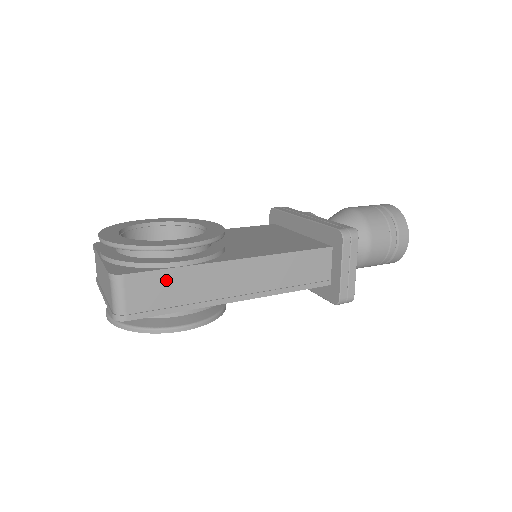
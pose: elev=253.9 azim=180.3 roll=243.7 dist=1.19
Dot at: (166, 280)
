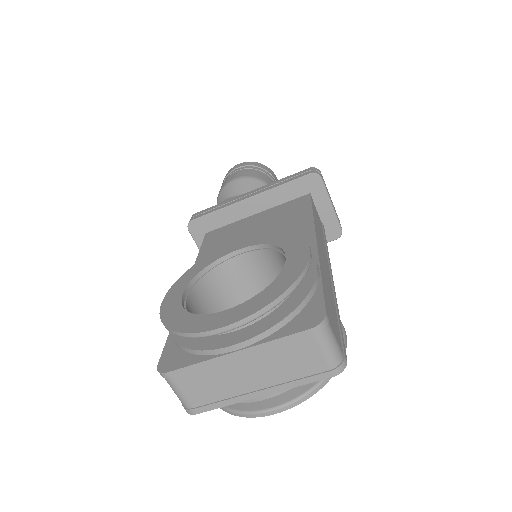
Dot at: (326, 295)
